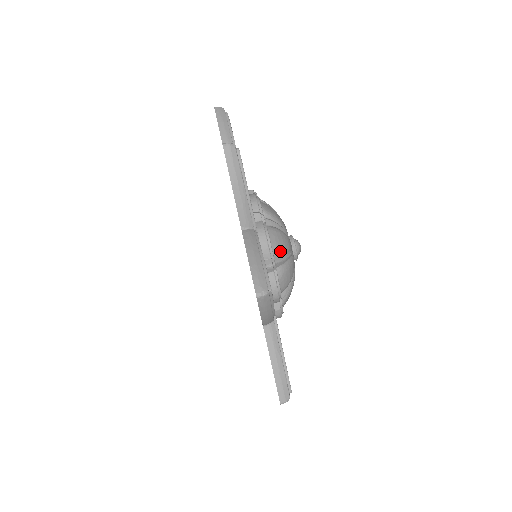
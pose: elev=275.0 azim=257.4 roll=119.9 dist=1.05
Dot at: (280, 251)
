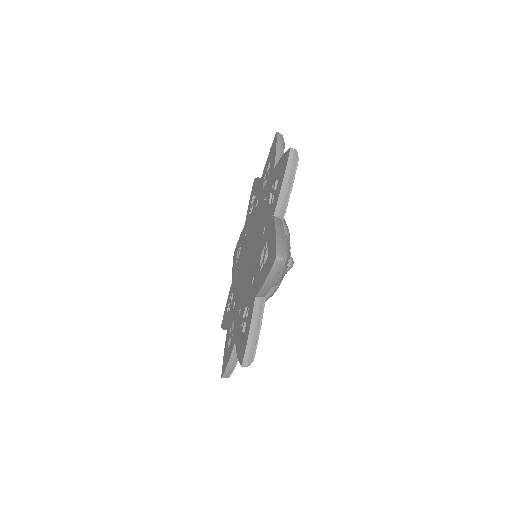
Dot at: occluded
